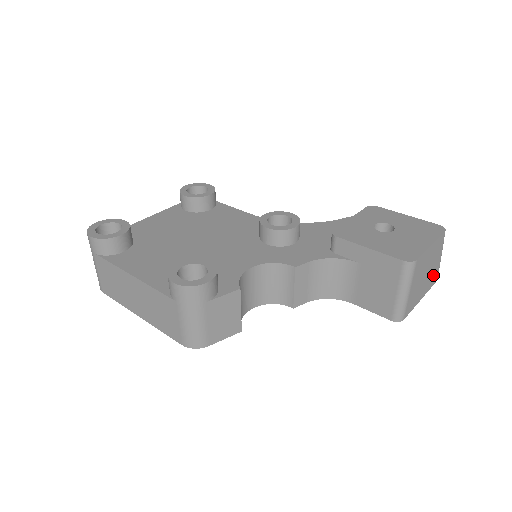
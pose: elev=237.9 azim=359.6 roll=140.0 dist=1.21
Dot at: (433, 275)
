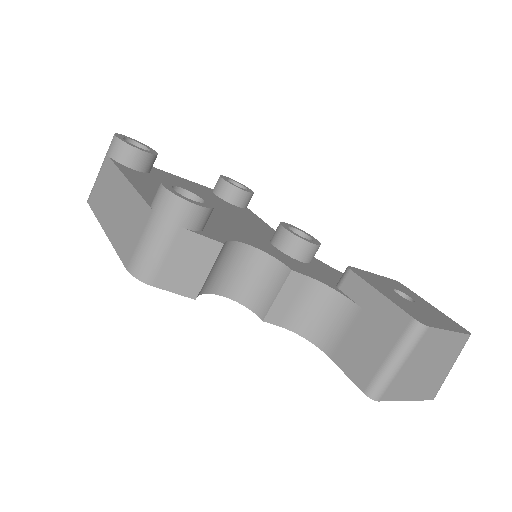
Dot at: (433, 384)
